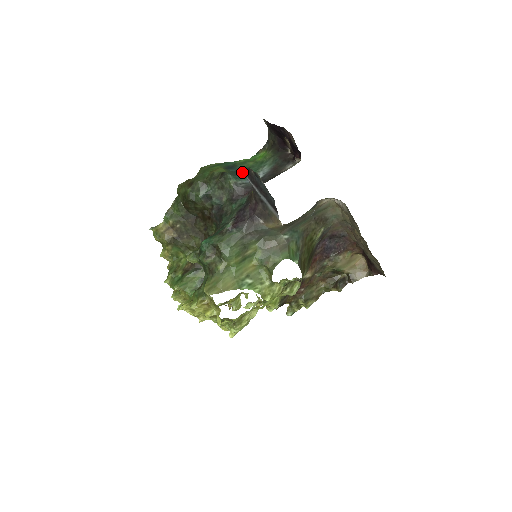
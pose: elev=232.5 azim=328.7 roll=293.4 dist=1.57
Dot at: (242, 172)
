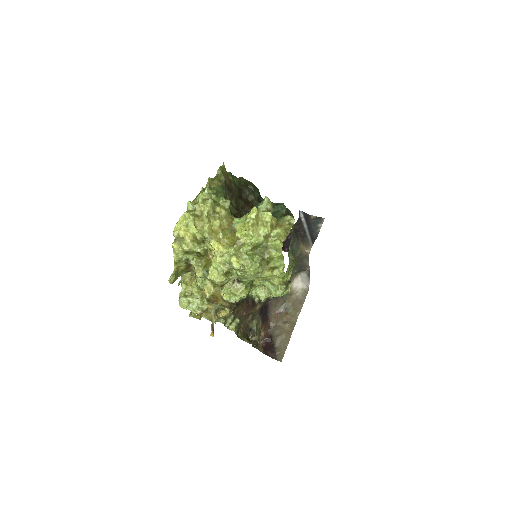
Dot at: (301, 213)
